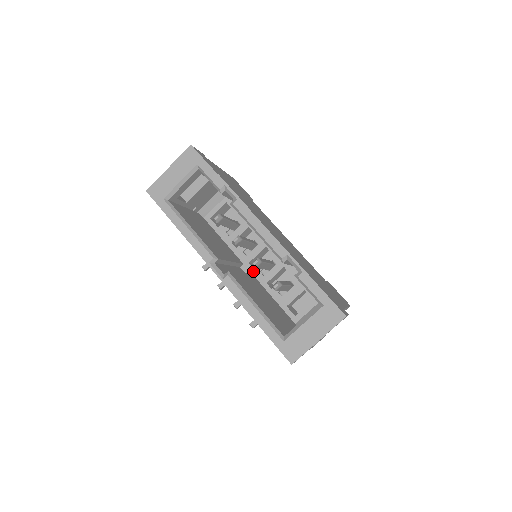
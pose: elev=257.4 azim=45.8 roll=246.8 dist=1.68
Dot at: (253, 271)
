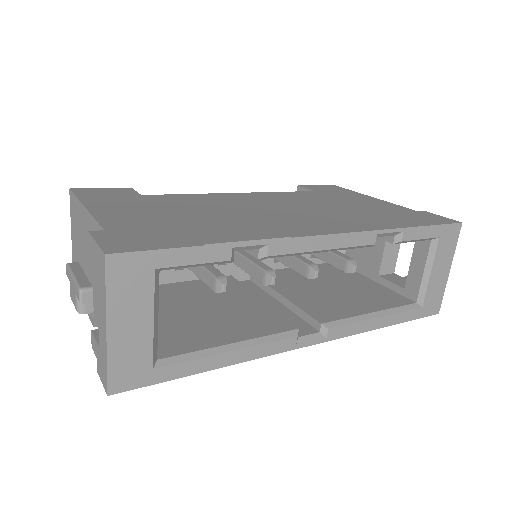
Dot at: occluded
